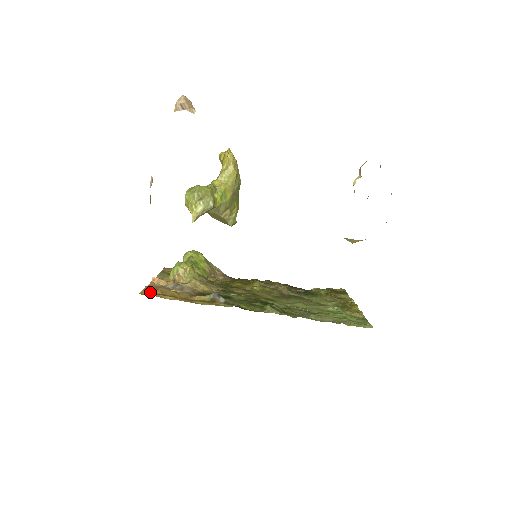
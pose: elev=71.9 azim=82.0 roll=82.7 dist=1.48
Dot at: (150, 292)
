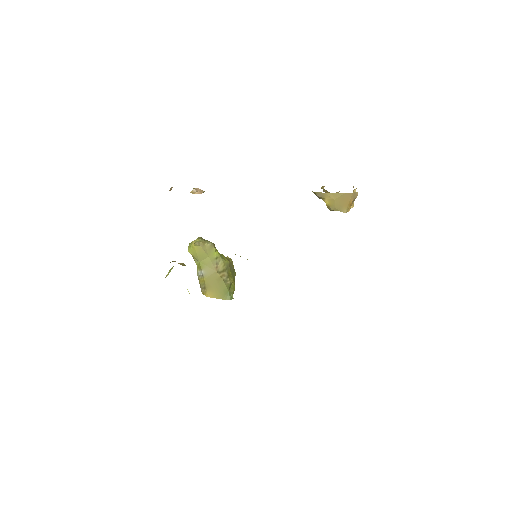
Dot at: occluded
